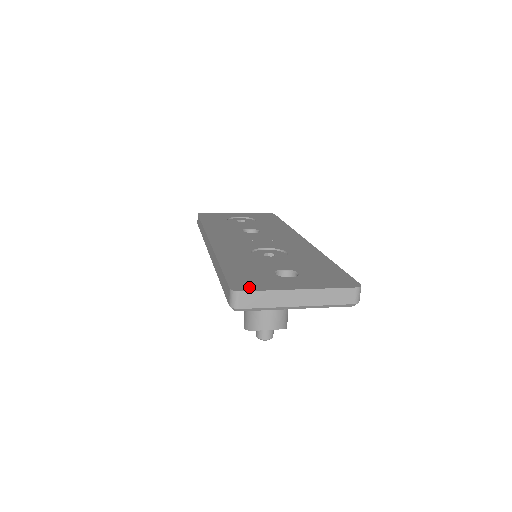
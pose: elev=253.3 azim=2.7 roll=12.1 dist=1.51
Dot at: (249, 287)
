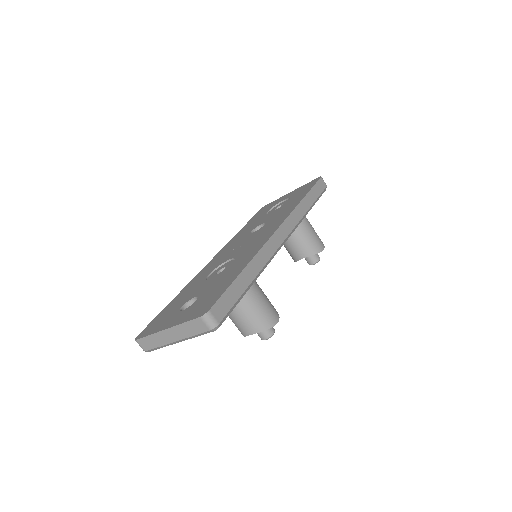
Dot at: (146, 333)
